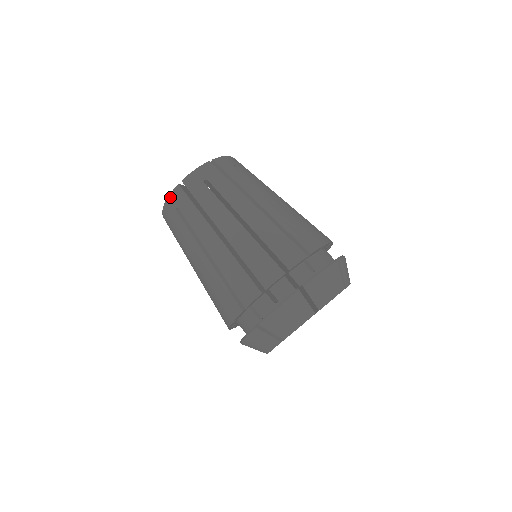
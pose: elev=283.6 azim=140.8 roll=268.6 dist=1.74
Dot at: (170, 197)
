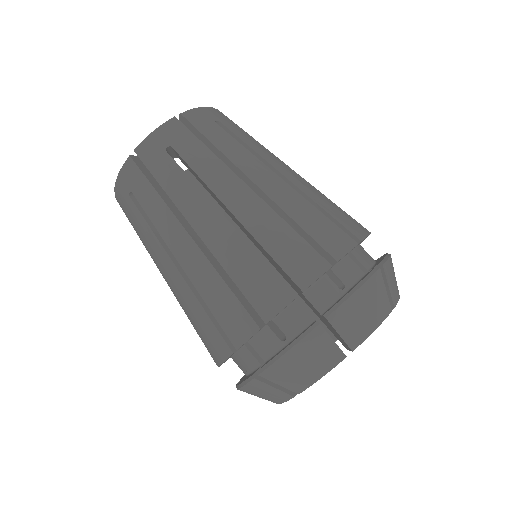
Dot at: occluded
